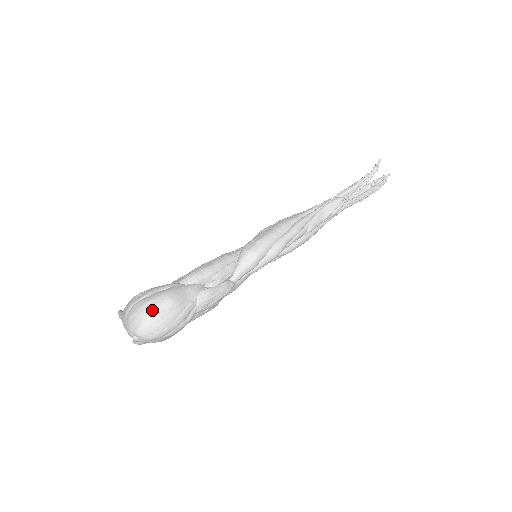
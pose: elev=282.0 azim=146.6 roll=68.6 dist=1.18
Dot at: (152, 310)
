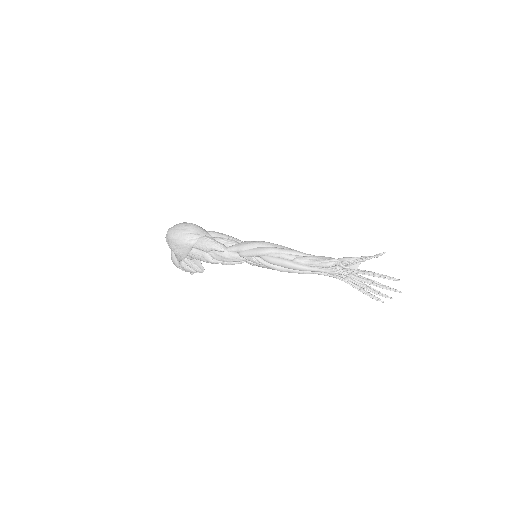
Dot at: (181, 223)
